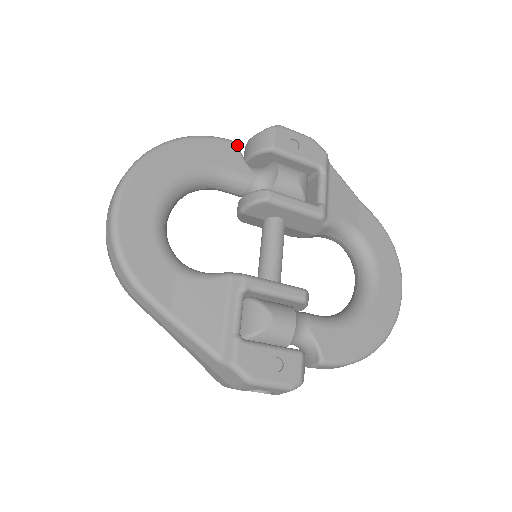
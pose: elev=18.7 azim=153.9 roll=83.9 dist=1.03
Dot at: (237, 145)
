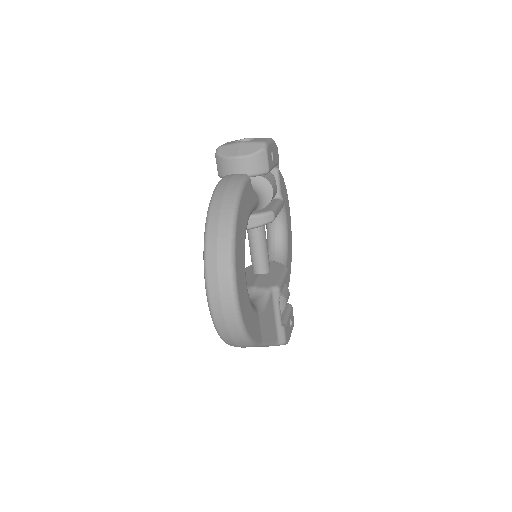
Dot at: (250, 179)
